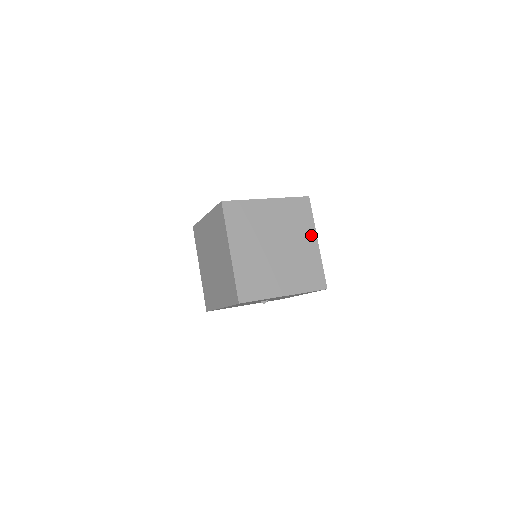
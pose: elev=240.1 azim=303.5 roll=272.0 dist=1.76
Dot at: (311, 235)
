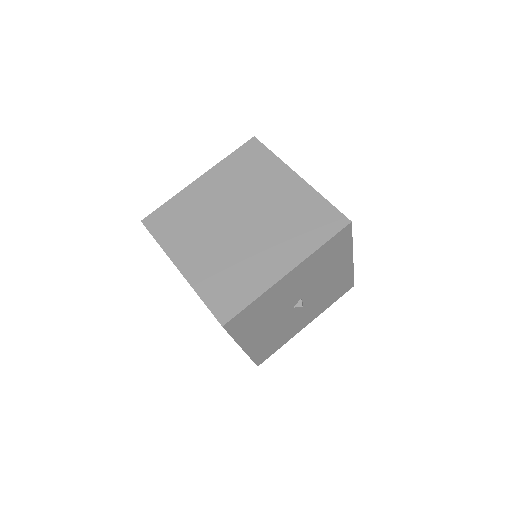
Dot at: (283, 175)
